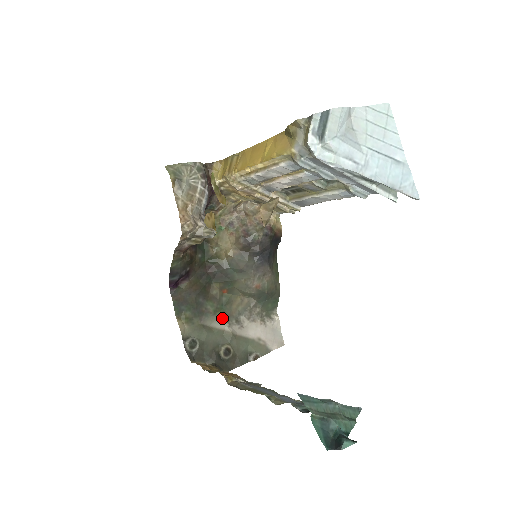
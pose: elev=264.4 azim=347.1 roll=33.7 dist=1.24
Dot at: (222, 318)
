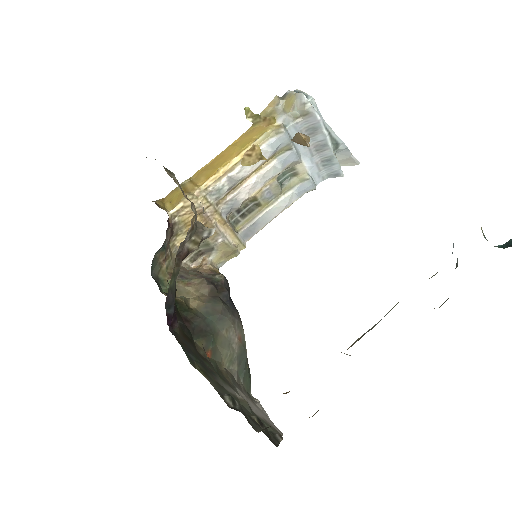
Dot at: (226, 384)
